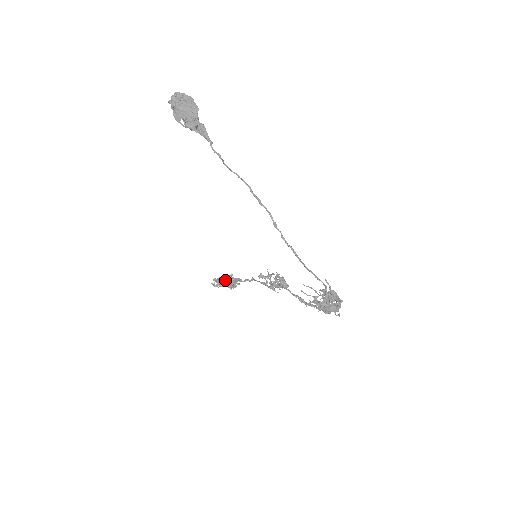
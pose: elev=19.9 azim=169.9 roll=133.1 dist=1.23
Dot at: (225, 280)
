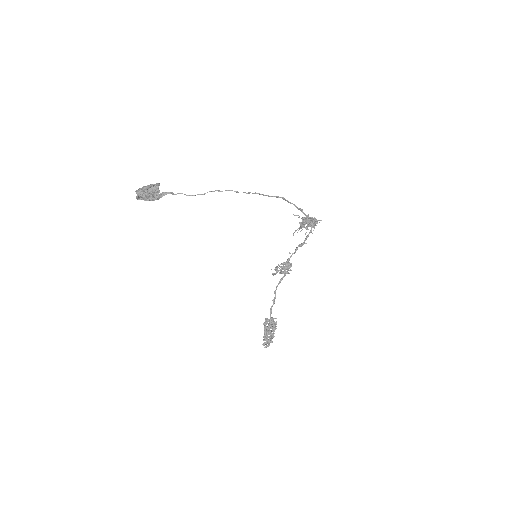
Dot at: (268, 336)
